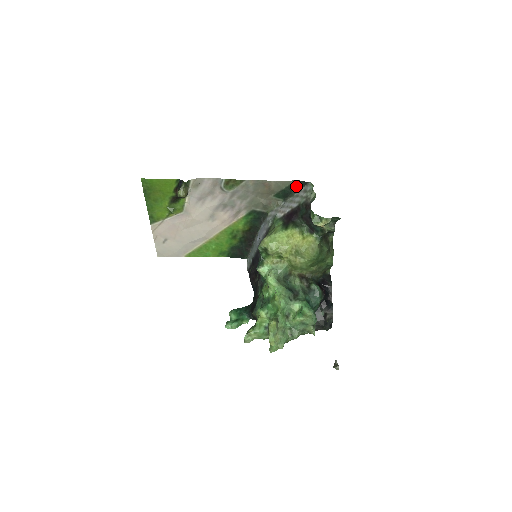
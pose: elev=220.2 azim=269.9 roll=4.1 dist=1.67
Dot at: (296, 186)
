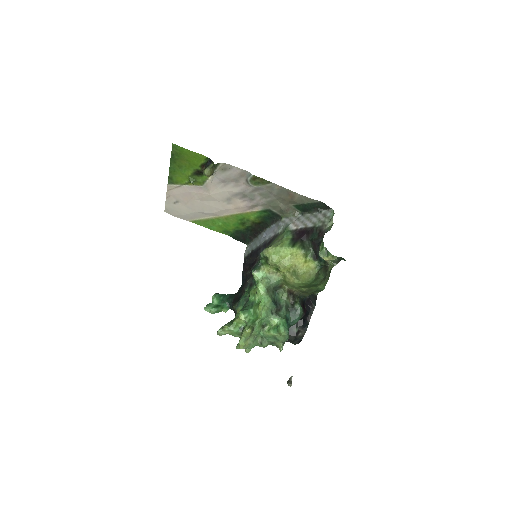
Dot at: (318, 206)
